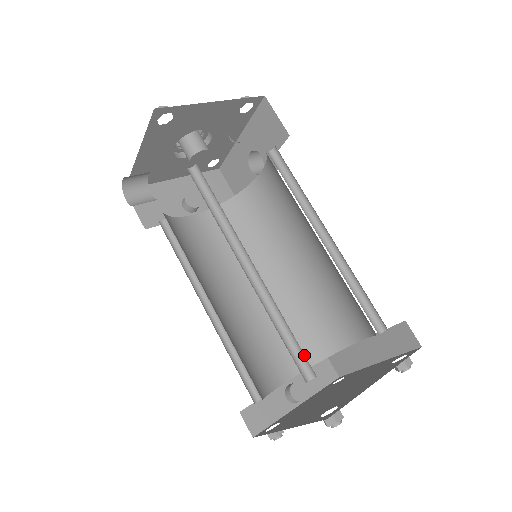
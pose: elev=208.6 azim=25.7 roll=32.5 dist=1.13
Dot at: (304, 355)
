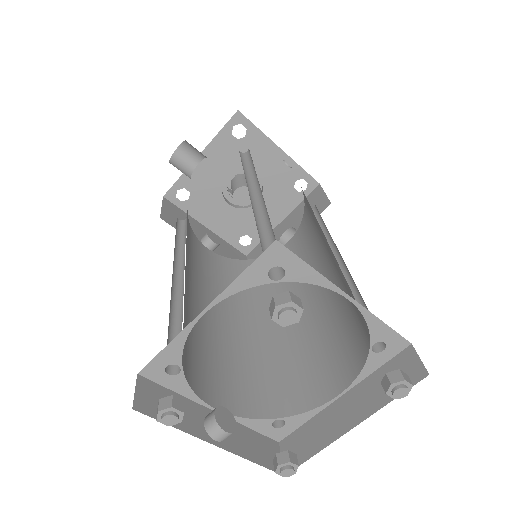
Dot at: occluded
